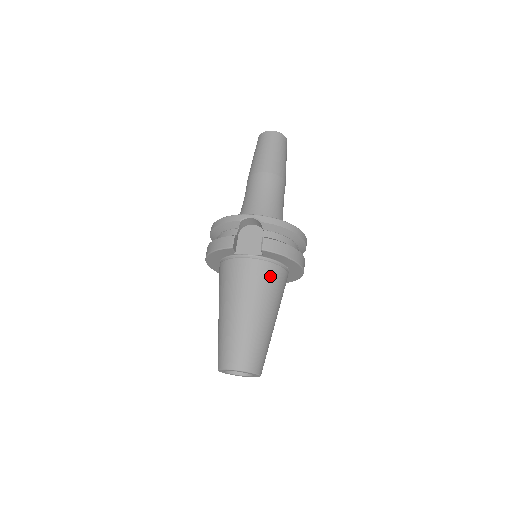
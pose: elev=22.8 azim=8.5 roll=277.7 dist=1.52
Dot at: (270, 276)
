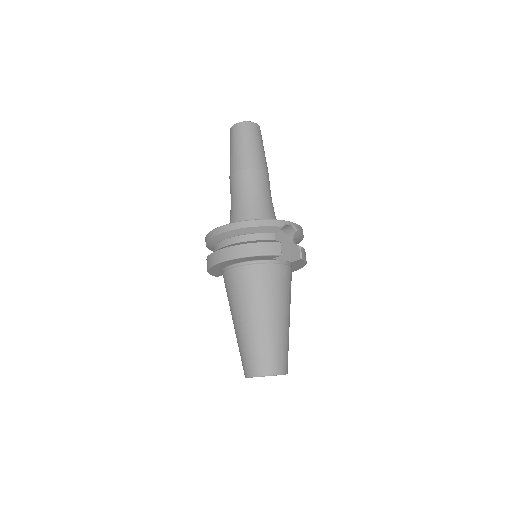
Dot at: occluded
